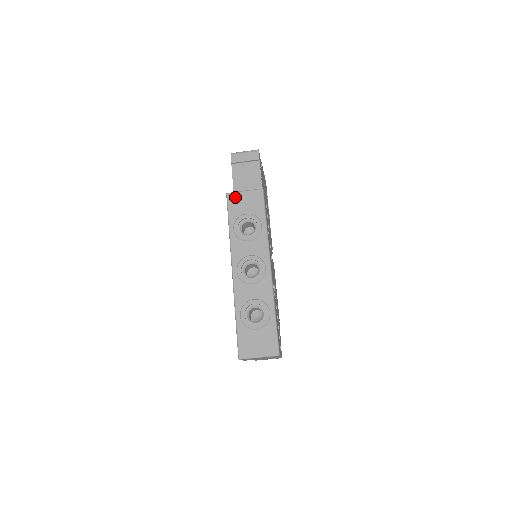
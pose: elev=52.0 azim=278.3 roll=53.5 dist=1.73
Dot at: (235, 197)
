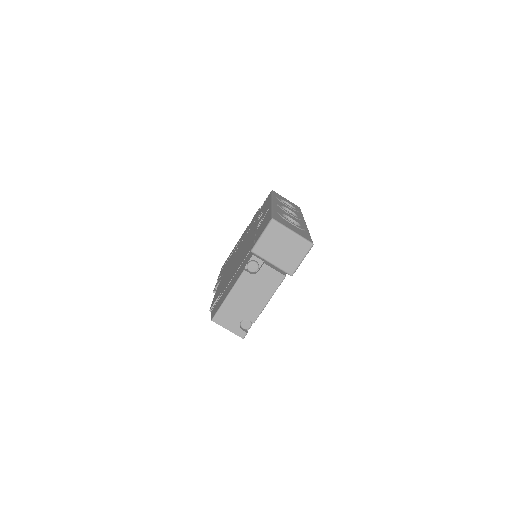
Dot at: (279, 195)
